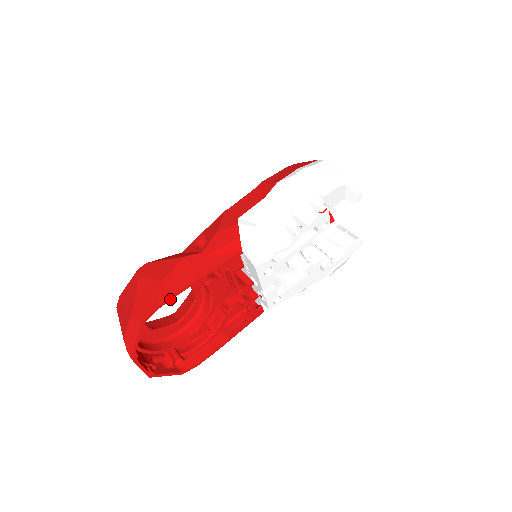
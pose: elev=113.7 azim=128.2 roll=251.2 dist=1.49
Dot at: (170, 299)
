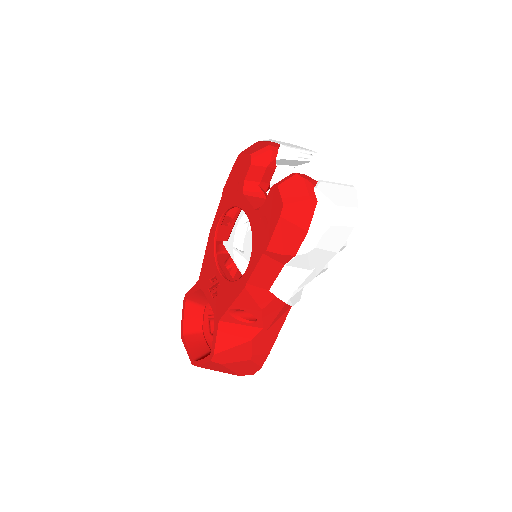
Dot at: (265, 359)
